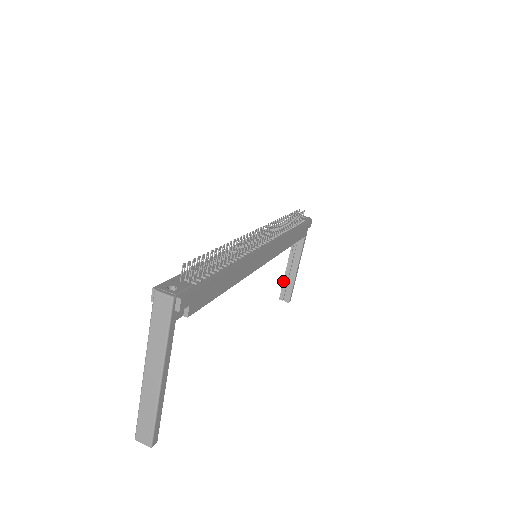
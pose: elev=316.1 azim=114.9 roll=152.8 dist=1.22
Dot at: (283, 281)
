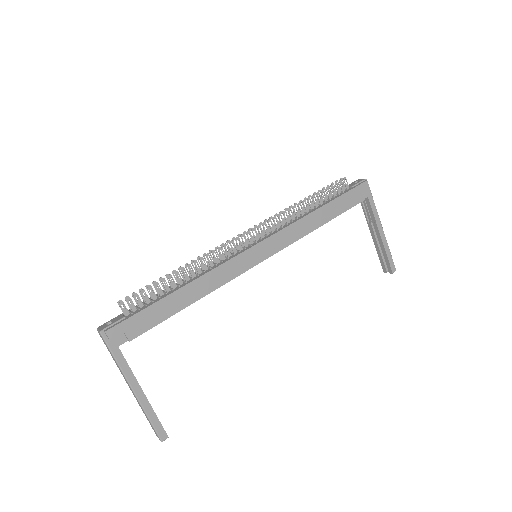
Dot at: (377, 253)
